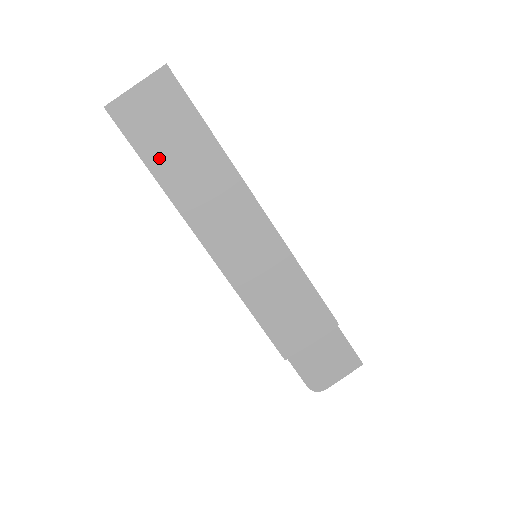
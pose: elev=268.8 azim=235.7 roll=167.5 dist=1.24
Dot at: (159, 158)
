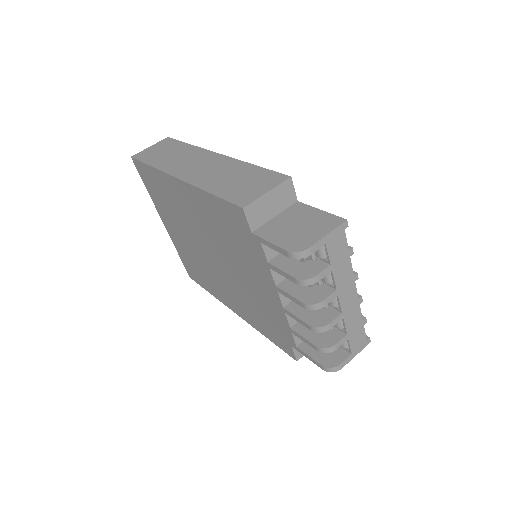
Dot at: (156, 160)
